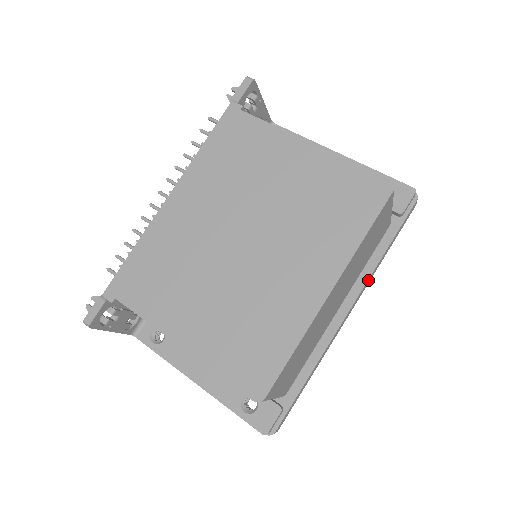
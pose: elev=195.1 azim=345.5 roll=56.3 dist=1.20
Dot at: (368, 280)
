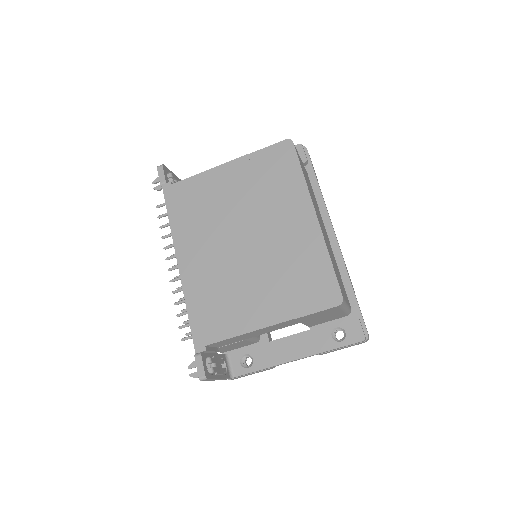
Dot at: (326, 209)
